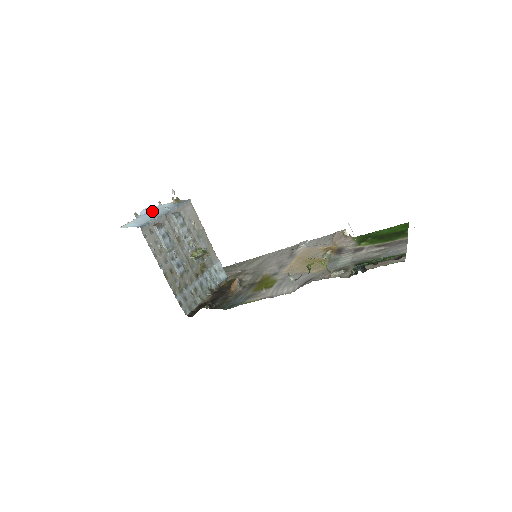
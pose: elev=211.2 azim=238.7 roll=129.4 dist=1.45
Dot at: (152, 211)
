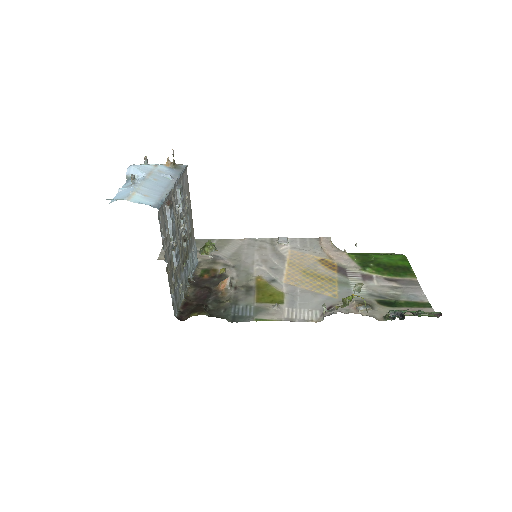
Dot at: (150, 176)
